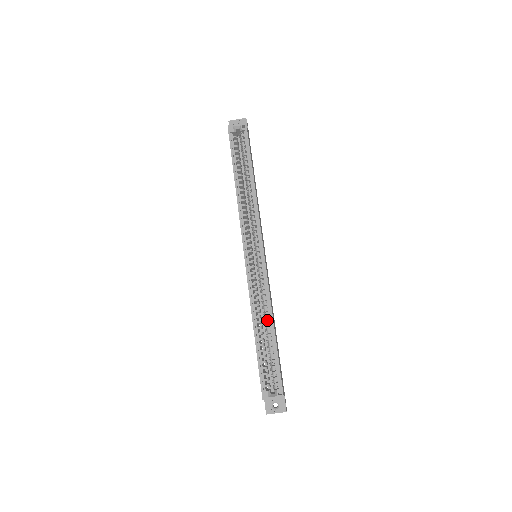
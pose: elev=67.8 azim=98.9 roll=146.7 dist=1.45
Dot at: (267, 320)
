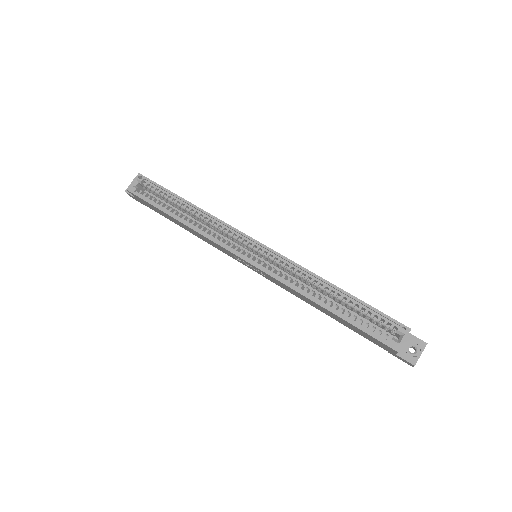
Dot at: (322, 287)
